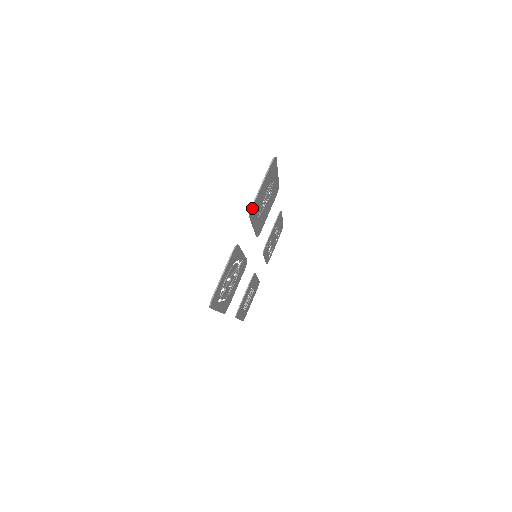
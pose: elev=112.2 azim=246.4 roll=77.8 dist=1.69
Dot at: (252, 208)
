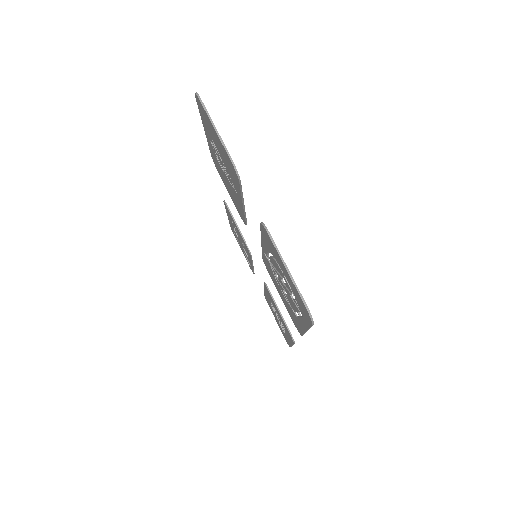
Dot at: (234, 166)
